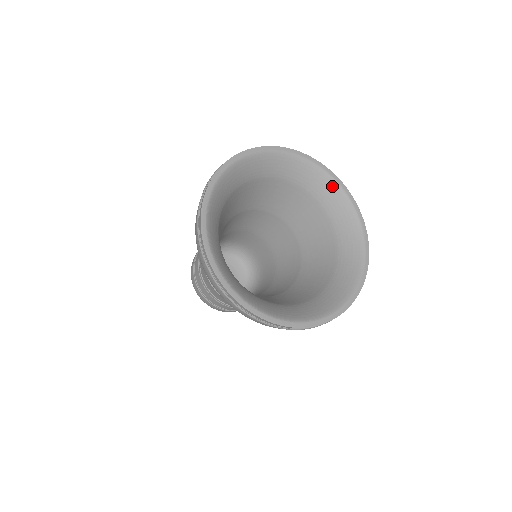
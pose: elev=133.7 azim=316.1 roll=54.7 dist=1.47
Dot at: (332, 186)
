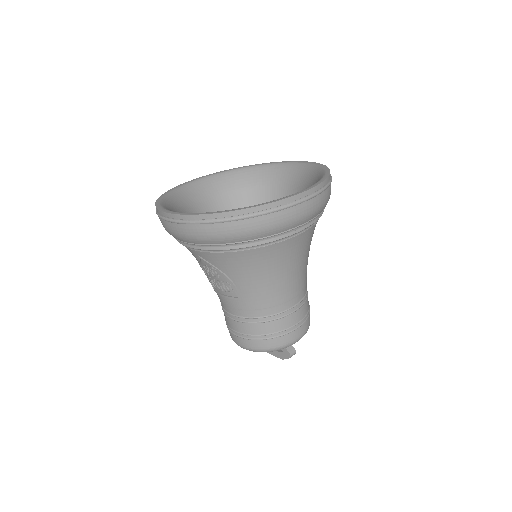
Dot at: (285, 167)
